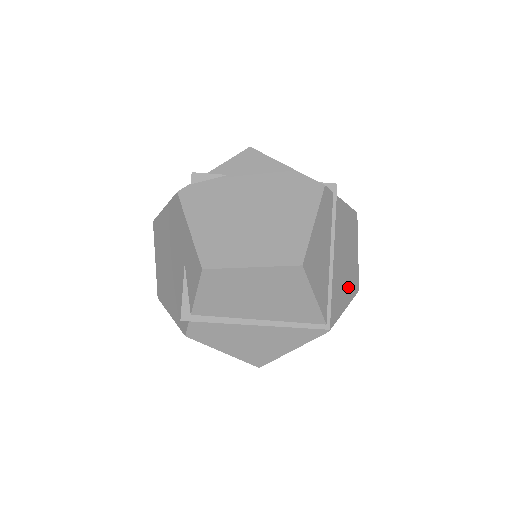
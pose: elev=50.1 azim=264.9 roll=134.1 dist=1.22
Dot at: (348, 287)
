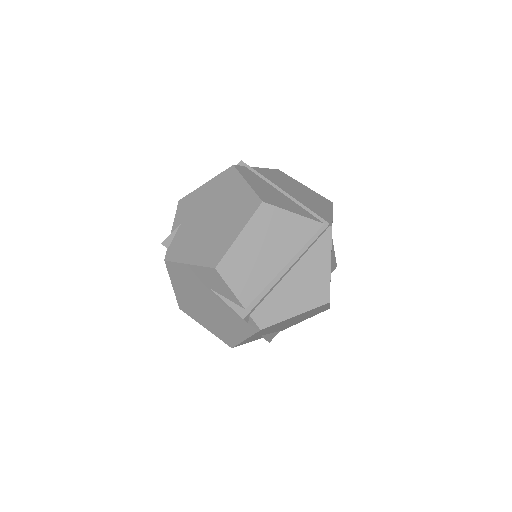
Dot at: (320, 203)
